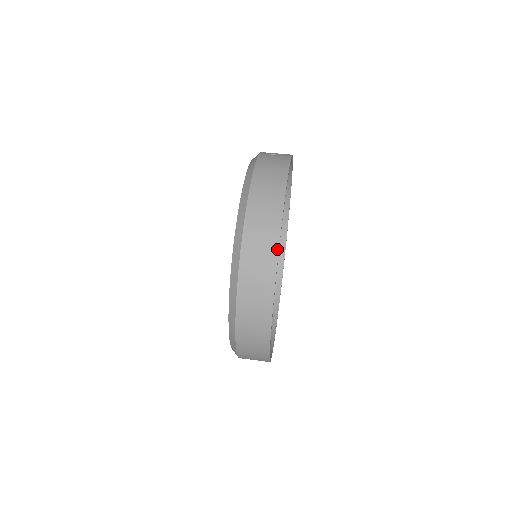
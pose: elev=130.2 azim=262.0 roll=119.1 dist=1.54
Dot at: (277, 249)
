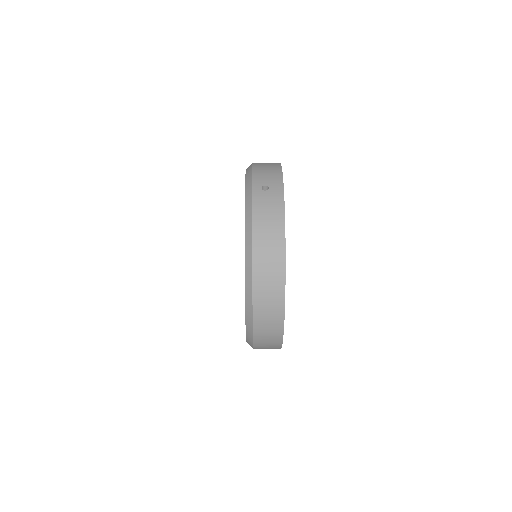
Dot at: (283, 305)
